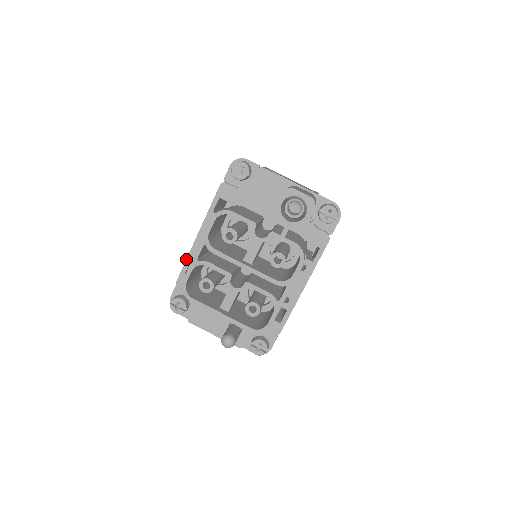
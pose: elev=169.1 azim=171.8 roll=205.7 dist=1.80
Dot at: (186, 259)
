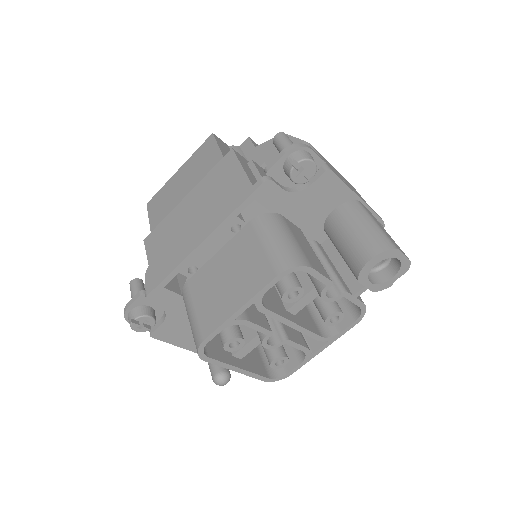
Dot at: (173, 270)
